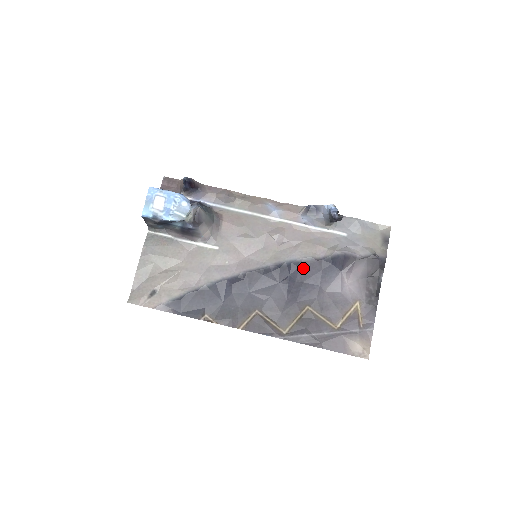
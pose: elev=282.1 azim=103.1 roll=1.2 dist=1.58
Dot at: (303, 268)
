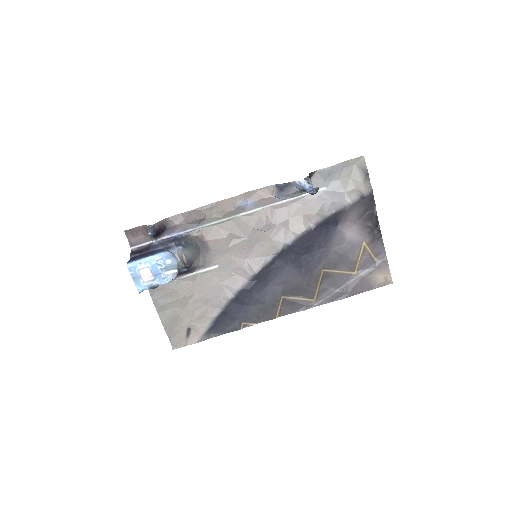
Dot at: (303, 243)
